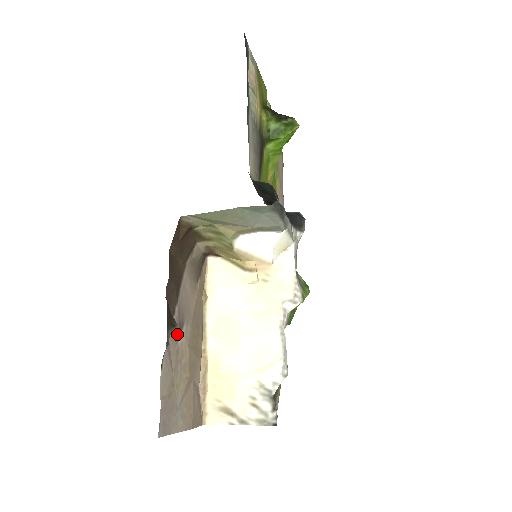
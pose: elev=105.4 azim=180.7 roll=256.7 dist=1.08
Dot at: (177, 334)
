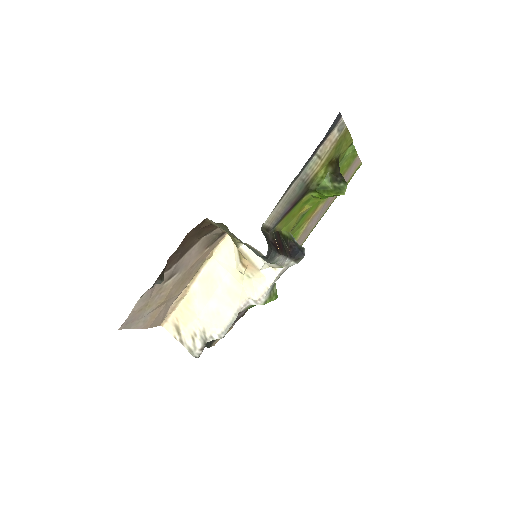
Dot at: (166, 279)
